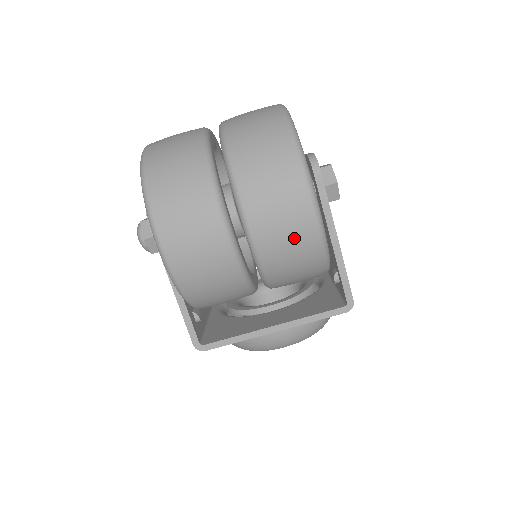
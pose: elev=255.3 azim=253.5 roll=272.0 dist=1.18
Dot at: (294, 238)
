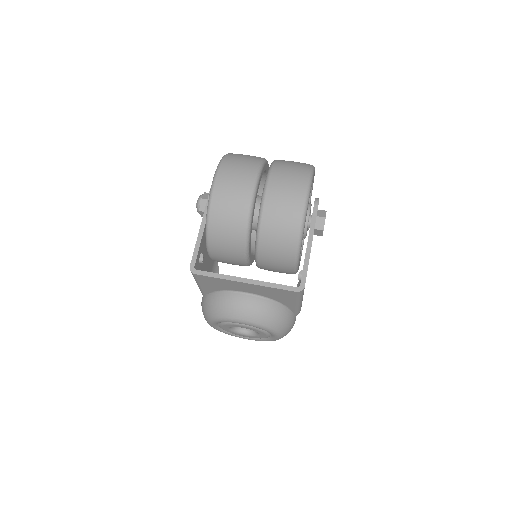
Dot at: (287, 208)
